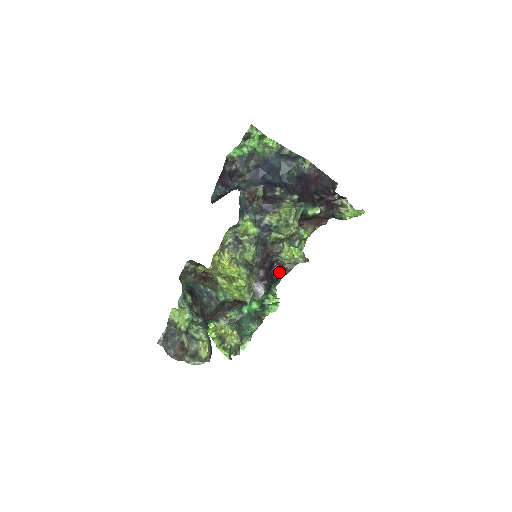
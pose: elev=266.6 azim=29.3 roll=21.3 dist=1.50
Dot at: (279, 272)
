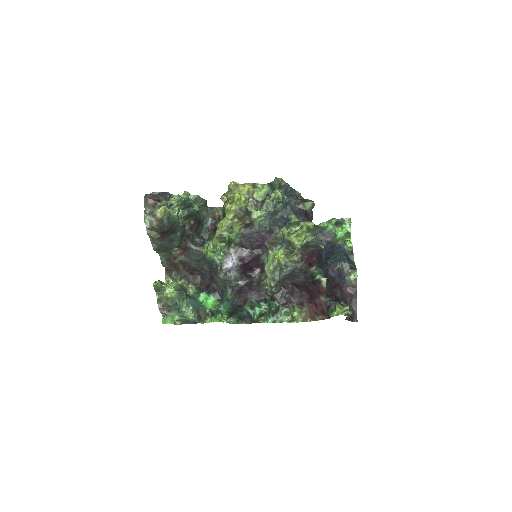
Dot at: (251, 306)
